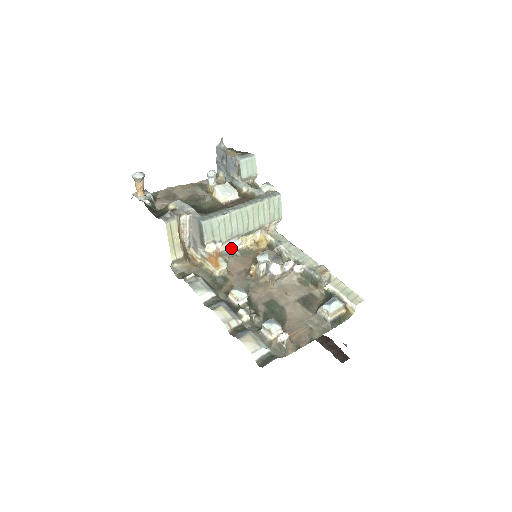
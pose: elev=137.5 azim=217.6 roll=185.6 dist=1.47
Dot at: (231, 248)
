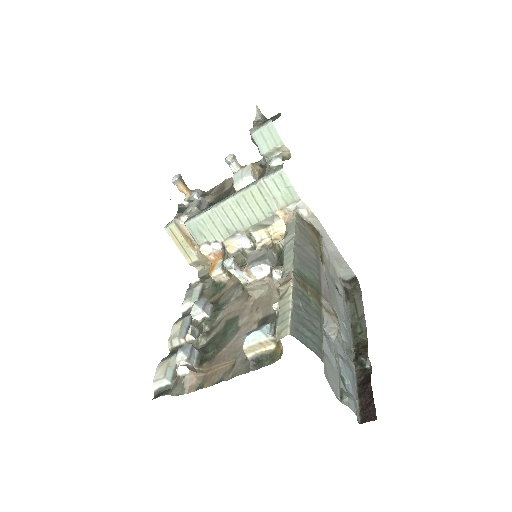
Dot at: (245, 246)
